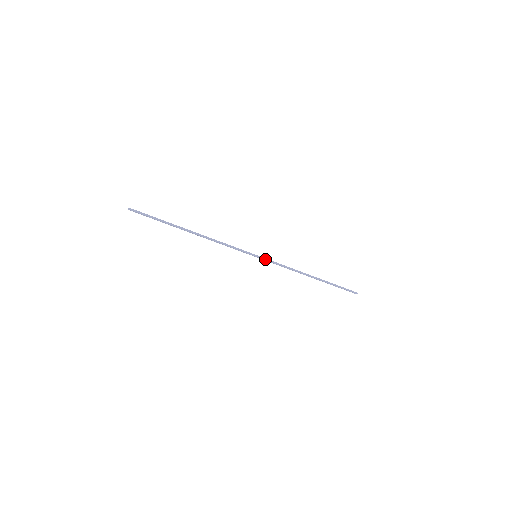
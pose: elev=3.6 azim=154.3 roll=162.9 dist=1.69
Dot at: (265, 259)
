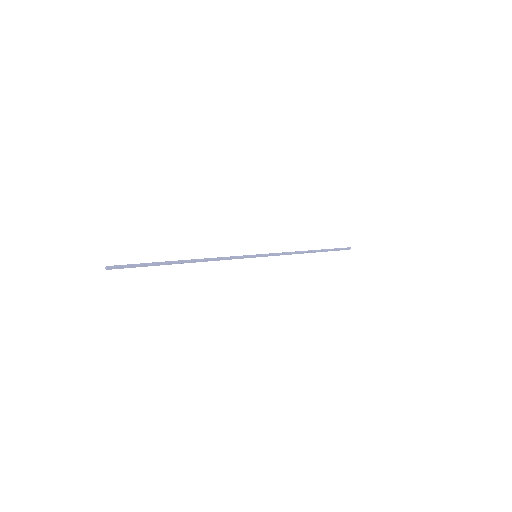
Dot at: (265, 255)
